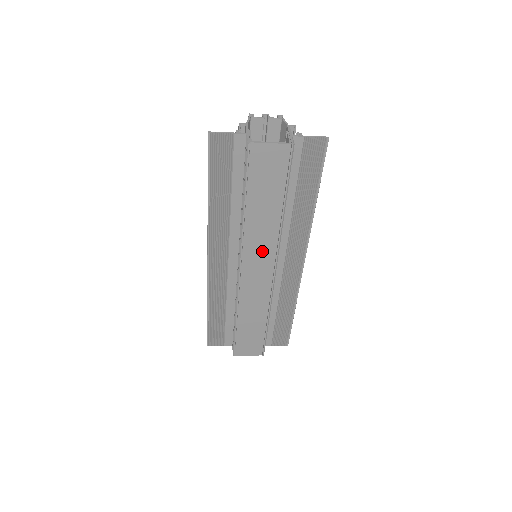
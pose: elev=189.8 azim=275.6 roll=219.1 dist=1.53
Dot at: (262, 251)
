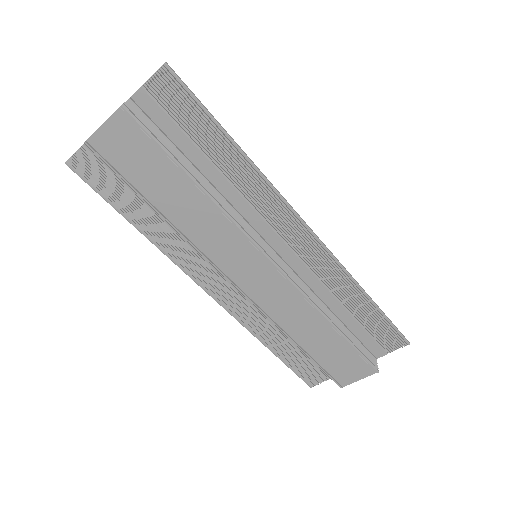
Dot at: (231, 248)
